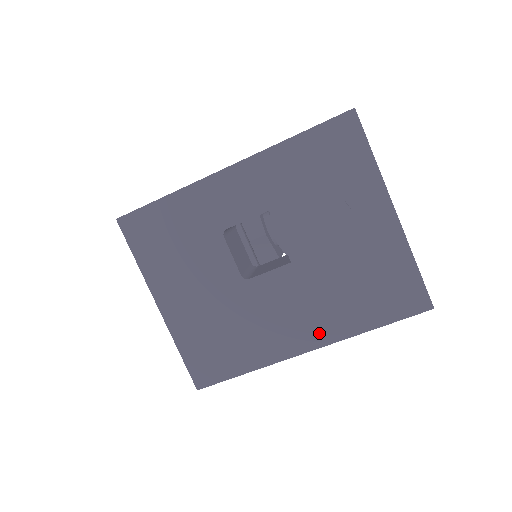
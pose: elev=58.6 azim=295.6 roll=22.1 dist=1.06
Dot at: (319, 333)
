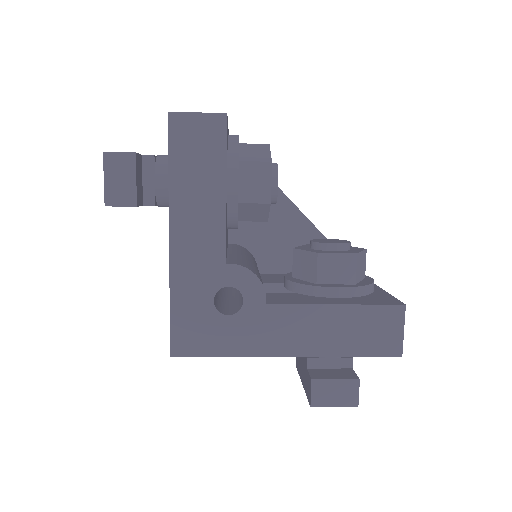
Dot at: occluded
